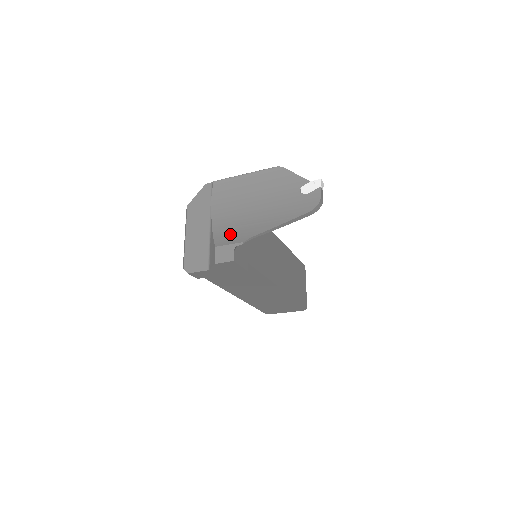
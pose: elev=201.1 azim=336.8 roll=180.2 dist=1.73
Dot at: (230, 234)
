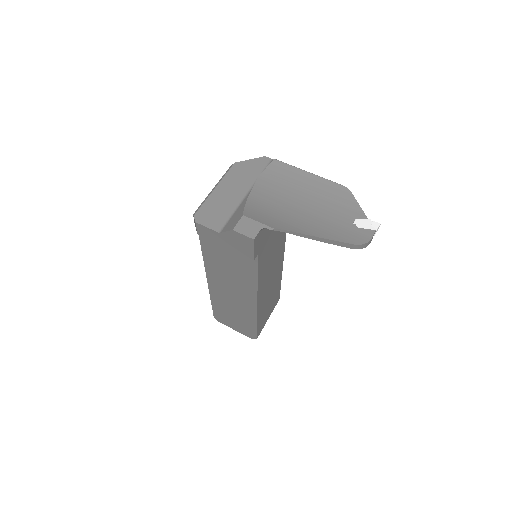
Dot at: (264, 214)
